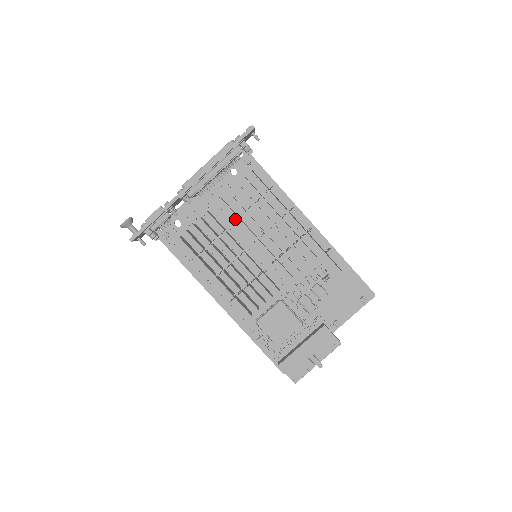
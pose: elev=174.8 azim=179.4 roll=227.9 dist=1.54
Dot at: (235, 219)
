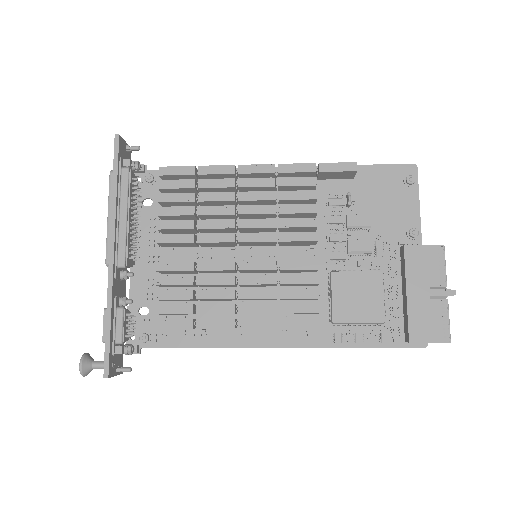
Dot at: (192, 239)
